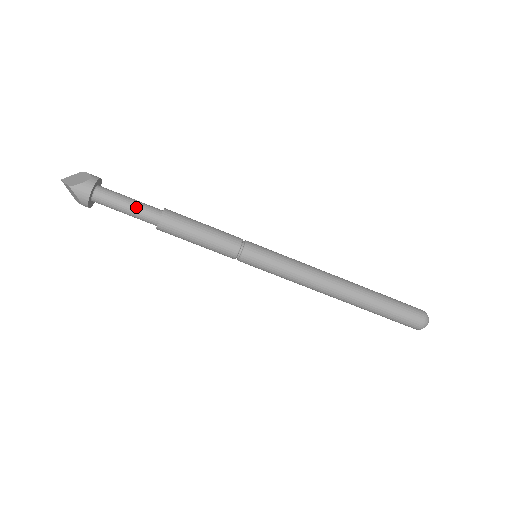
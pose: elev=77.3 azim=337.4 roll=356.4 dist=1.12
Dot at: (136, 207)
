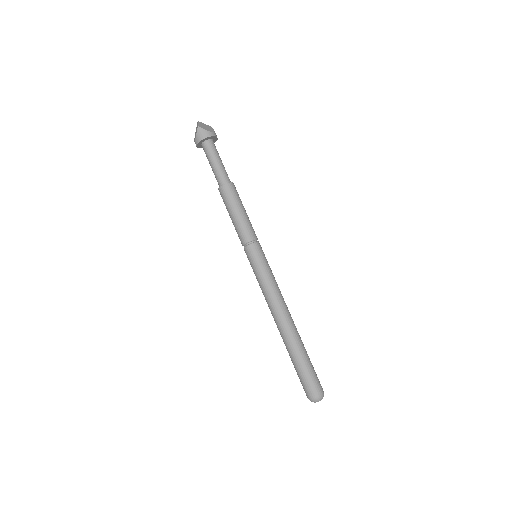
Dot at: (220, 167)
